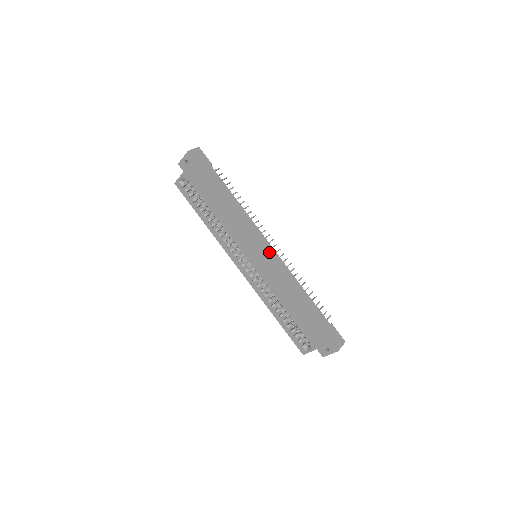
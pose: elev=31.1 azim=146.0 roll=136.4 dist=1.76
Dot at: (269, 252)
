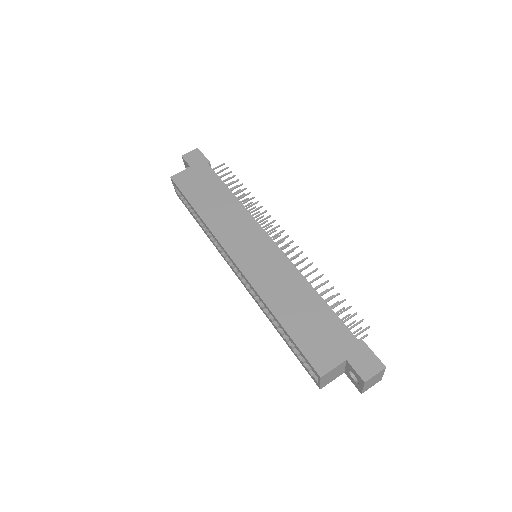
Dot at: (265, 247)
